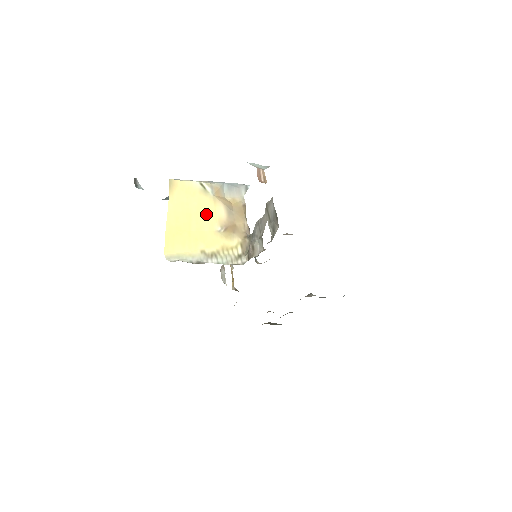
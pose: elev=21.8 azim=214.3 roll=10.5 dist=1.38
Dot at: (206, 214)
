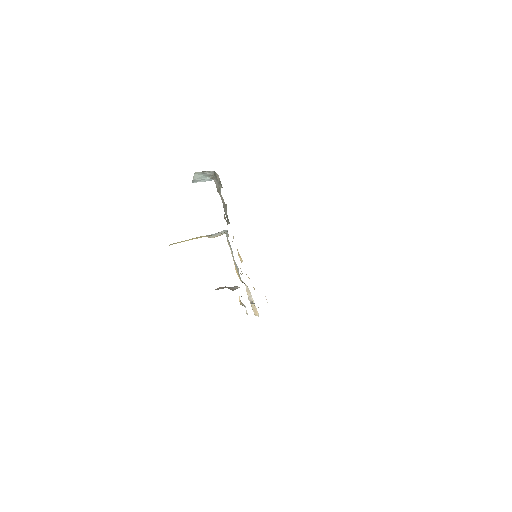
Dot at: occluded
